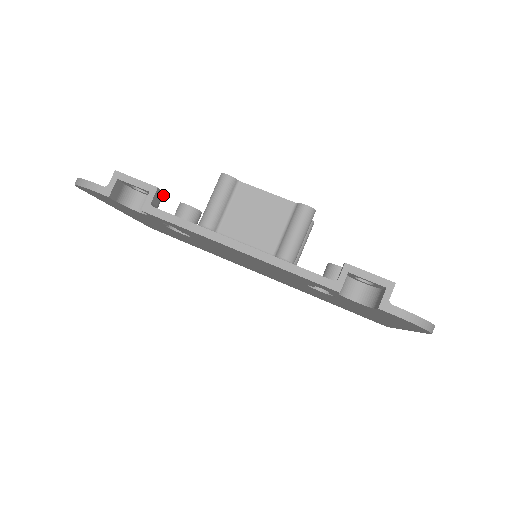
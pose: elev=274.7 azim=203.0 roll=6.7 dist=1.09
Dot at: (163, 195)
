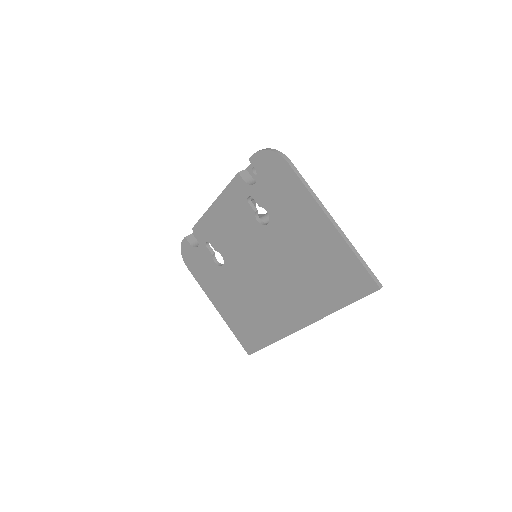
Dot at: occluded
